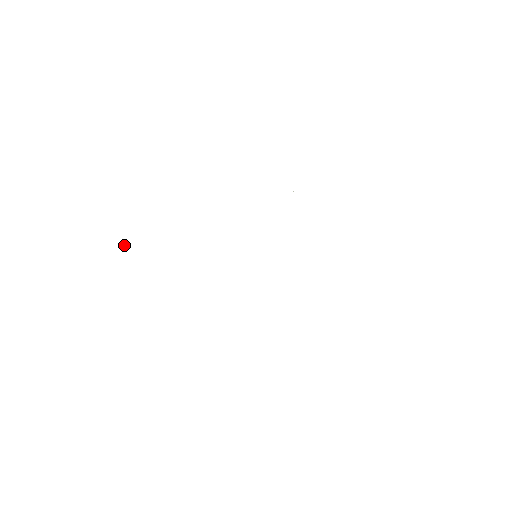
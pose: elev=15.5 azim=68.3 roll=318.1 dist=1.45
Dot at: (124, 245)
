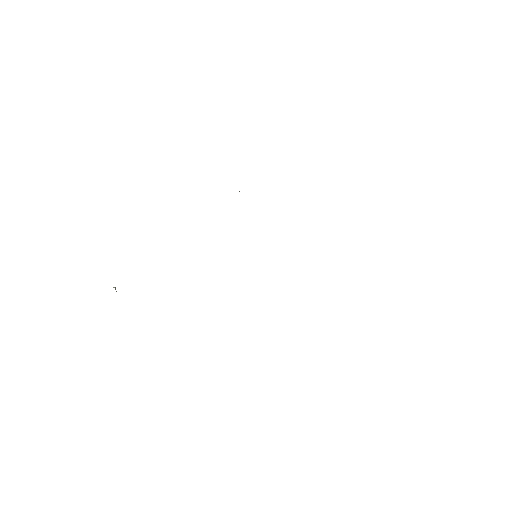
Dot at: occluded
